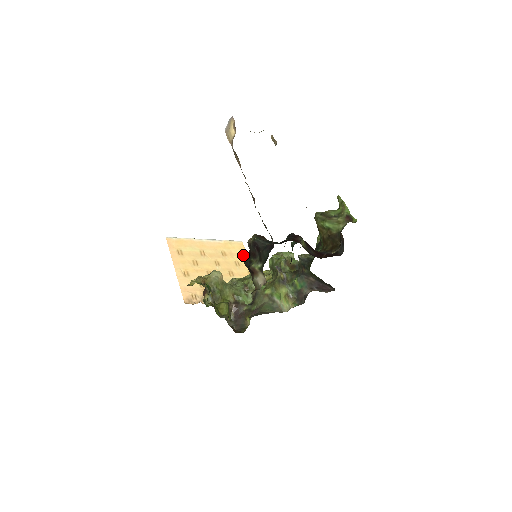
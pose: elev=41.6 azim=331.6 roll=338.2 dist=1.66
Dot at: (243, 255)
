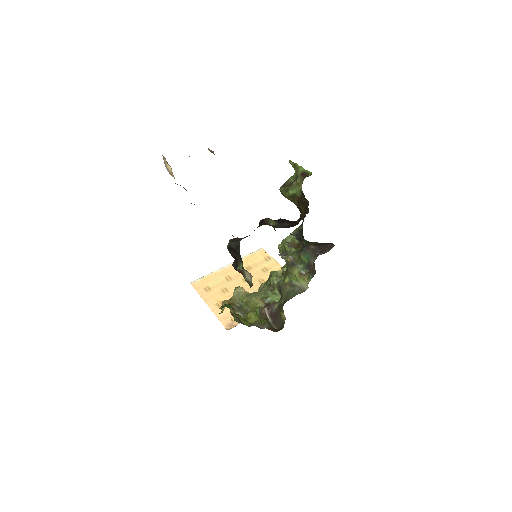
Dot at: (268, 259)
